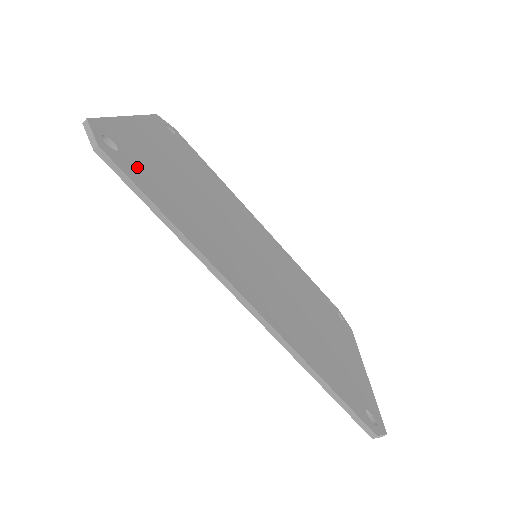
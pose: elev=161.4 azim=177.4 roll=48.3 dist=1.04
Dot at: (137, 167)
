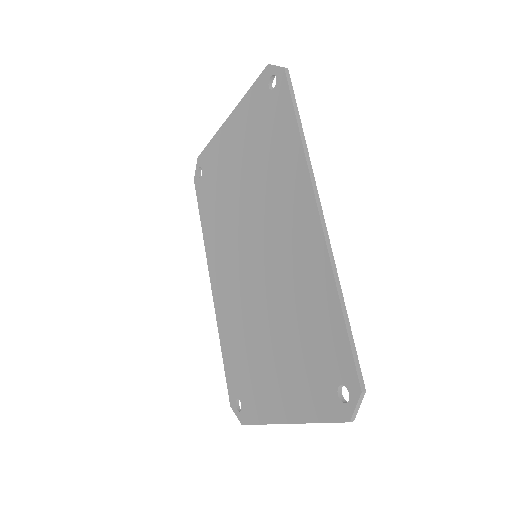
Dot at: occluded
